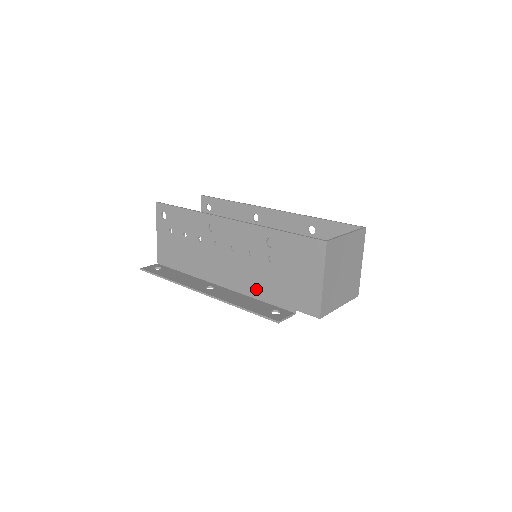
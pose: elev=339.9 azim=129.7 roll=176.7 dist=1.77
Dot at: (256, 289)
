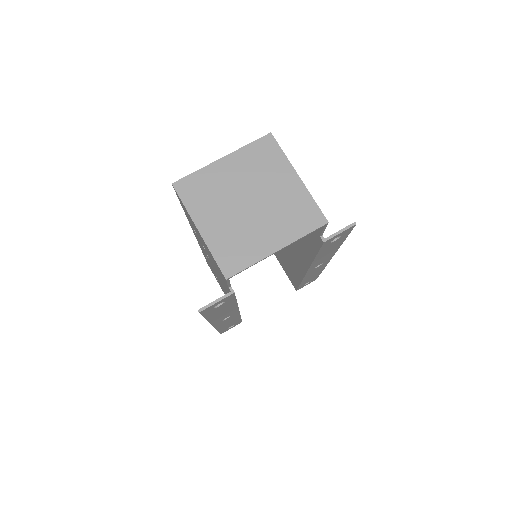
Dot at: (227, 290)
